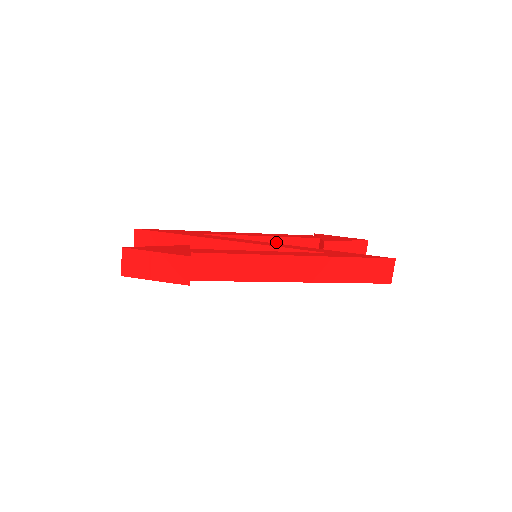
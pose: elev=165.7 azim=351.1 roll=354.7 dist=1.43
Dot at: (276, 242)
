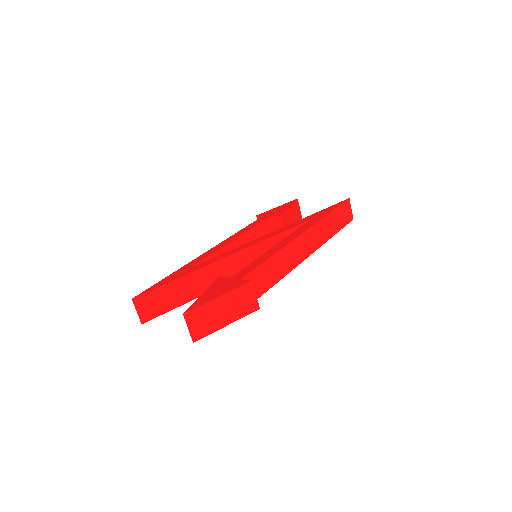
Dot at: (247, 238)
